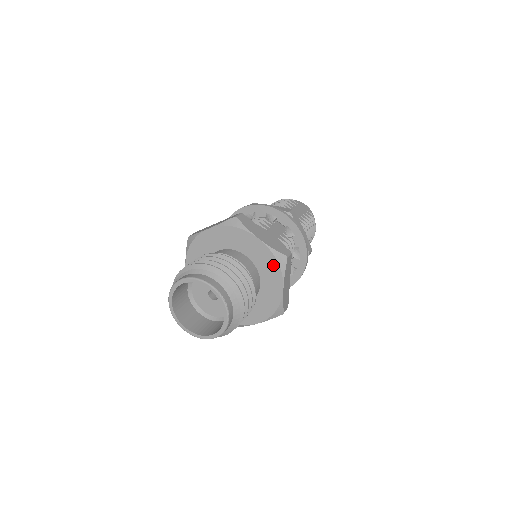
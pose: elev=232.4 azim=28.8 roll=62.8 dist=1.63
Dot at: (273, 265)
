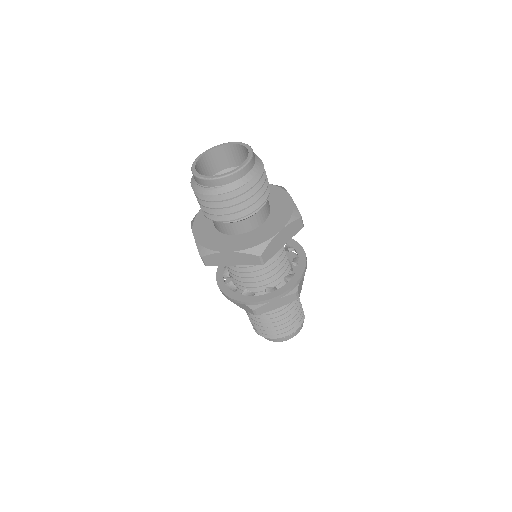
Dot at: (287, 213)
